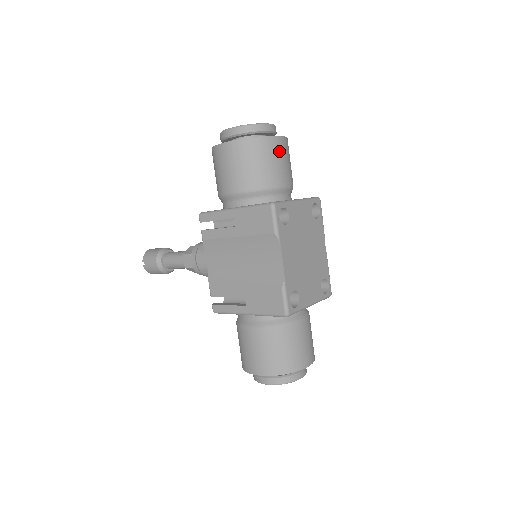
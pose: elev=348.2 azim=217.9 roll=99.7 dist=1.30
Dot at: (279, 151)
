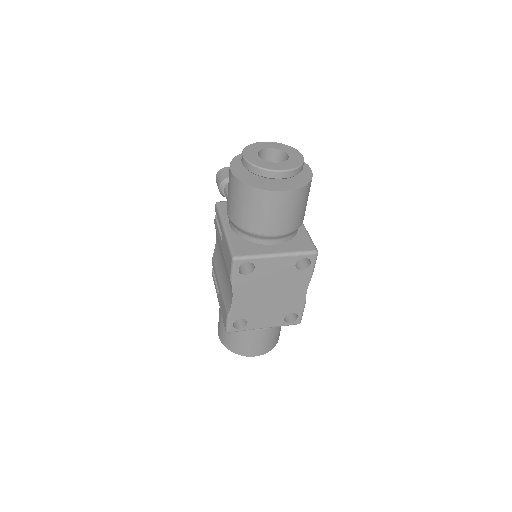
Dot at: (275, 205)
